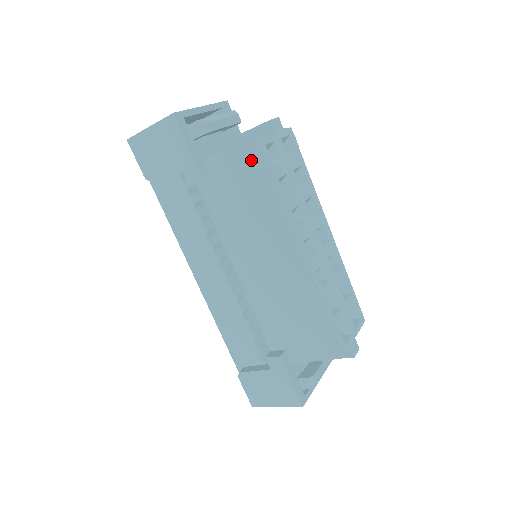
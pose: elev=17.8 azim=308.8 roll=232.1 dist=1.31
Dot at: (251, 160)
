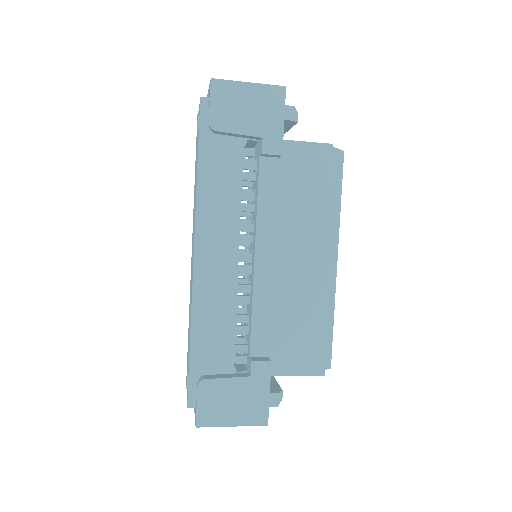
Dot at: (329, 163)
